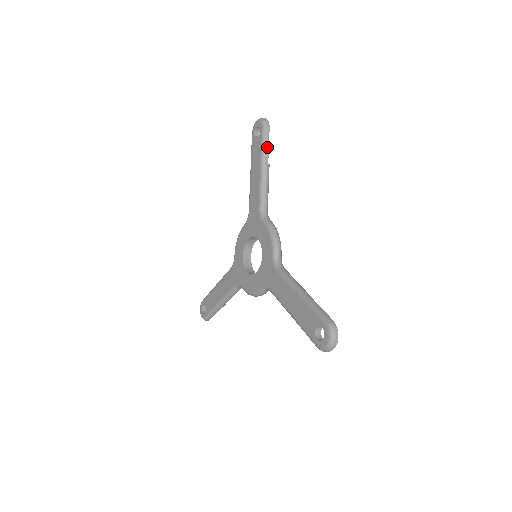
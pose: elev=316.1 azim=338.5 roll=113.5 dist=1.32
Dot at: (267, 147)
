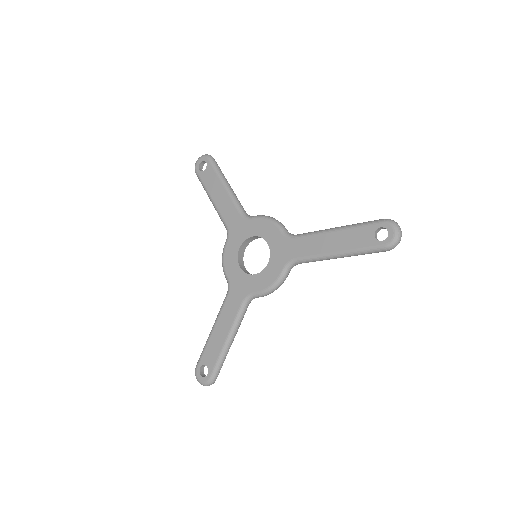
Dot at: (220, 170)
